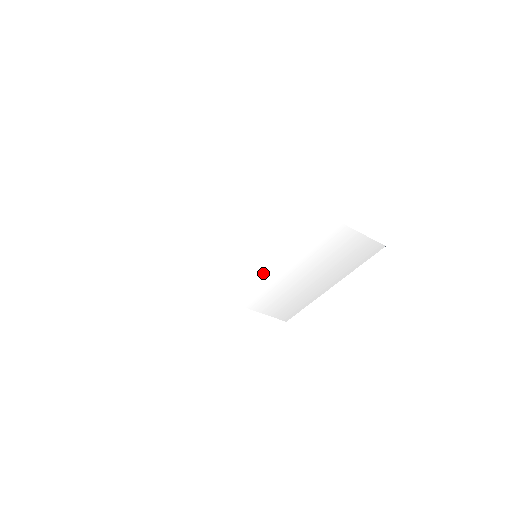
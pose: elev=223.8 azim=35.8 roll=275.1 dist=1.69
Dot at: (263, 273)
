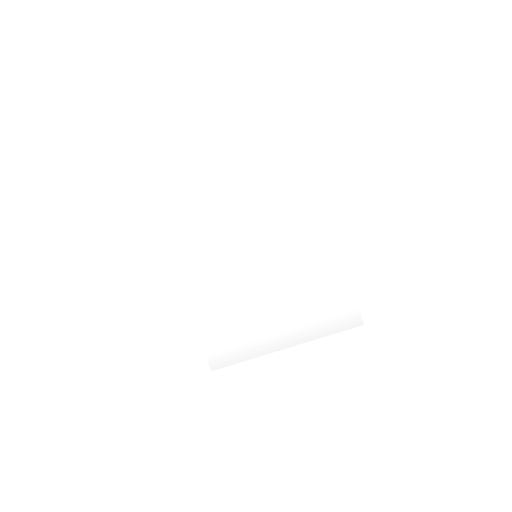
Dot at: (244, 283)
